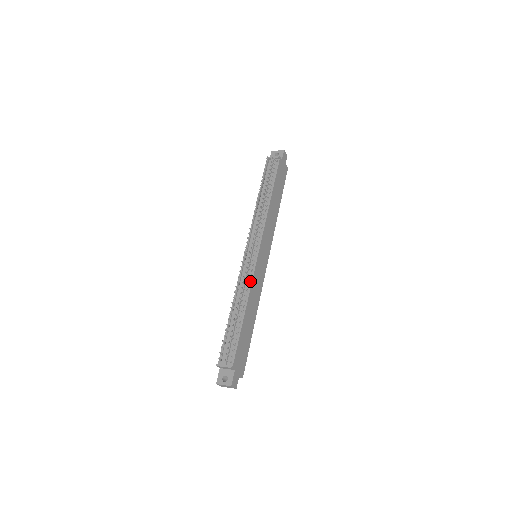
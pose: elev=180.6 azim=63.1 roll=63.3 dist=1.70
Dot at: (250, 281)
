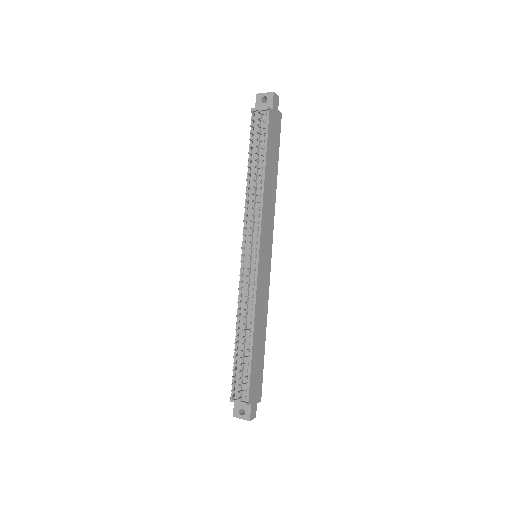
Dot at: (253, 297)
